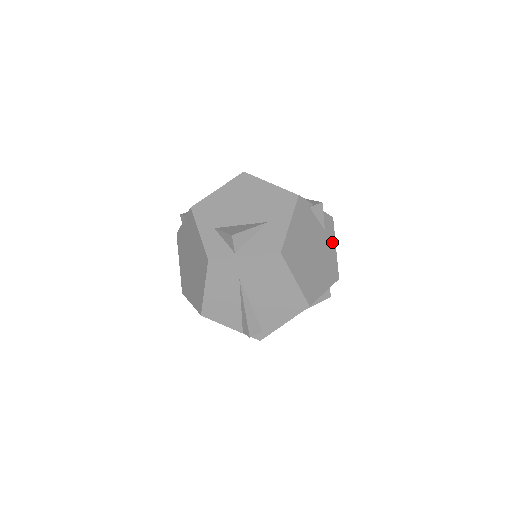
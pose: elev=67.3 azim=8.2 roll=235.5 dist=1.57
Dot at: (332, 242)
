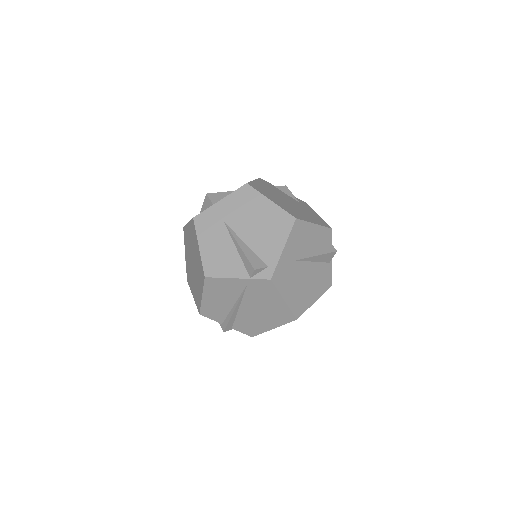
Dot at: (312, 211)
